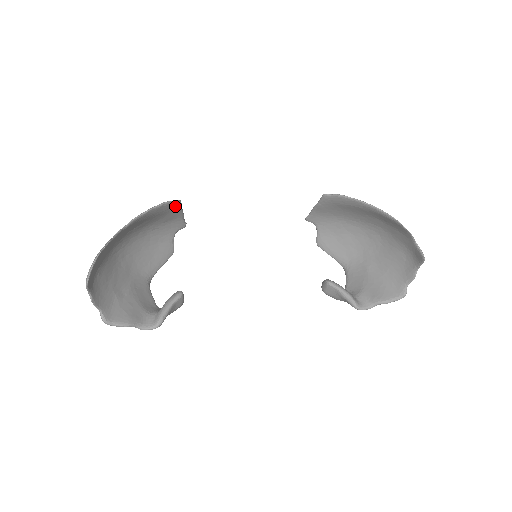
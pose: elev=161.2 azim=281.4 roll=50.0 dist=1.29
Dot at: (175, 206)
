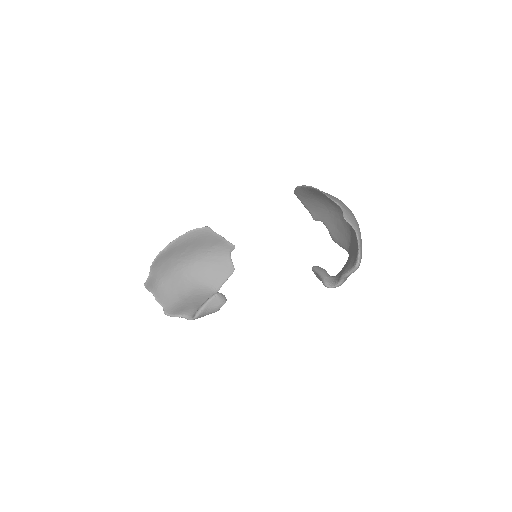
Dot at: (206, 232)
